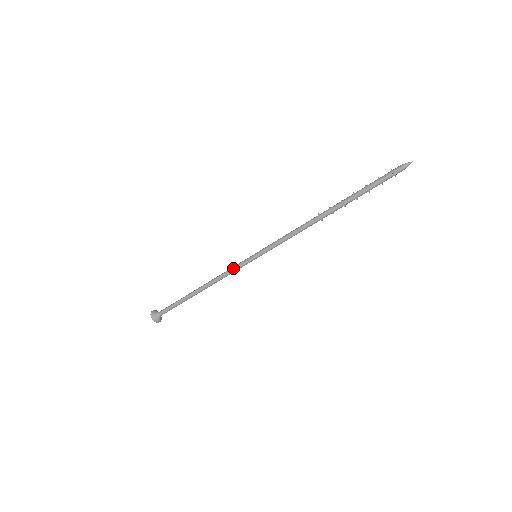
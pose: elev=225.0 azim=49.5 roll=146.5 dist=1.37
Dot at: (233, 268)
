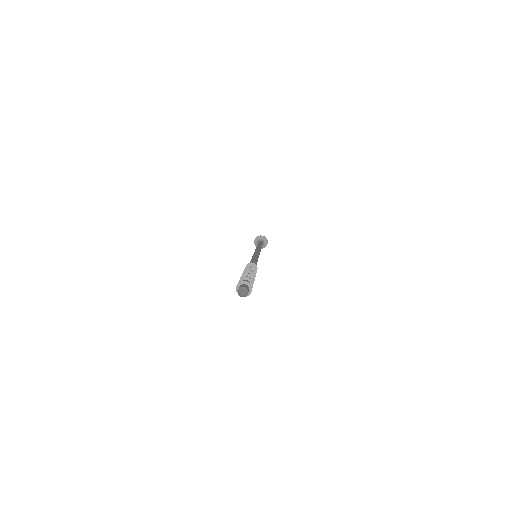
Dot at: occluded
